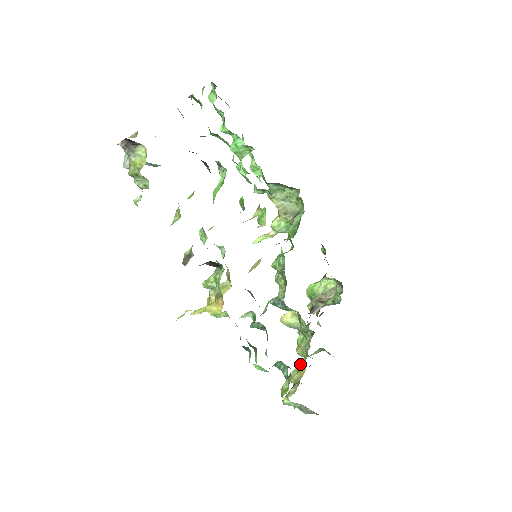
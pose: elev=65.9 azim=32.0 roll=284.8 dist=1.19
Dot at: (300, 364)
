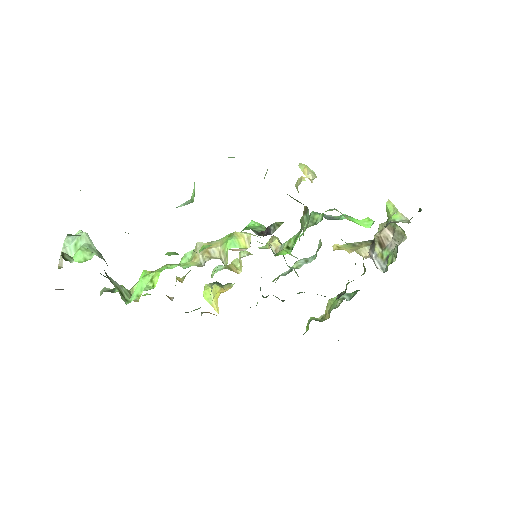
Dot at: (332, 304)
